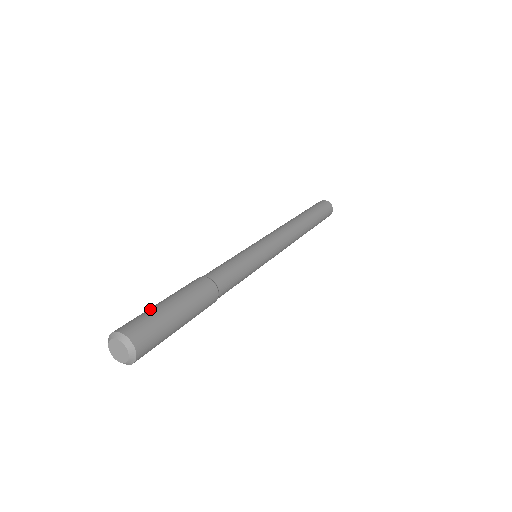
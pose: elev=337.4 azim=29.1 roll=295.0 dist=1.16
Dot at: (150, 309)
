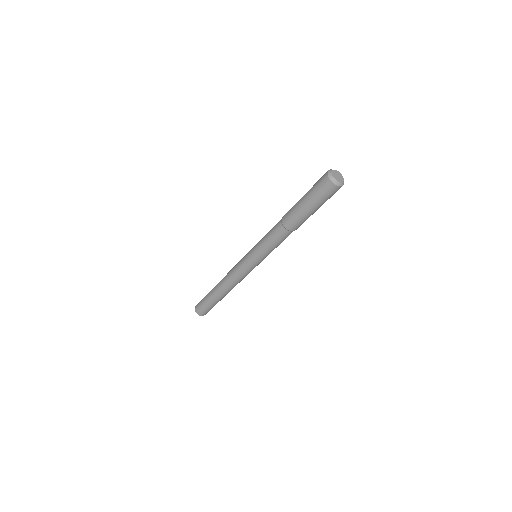
Dot at: (311, 188)
